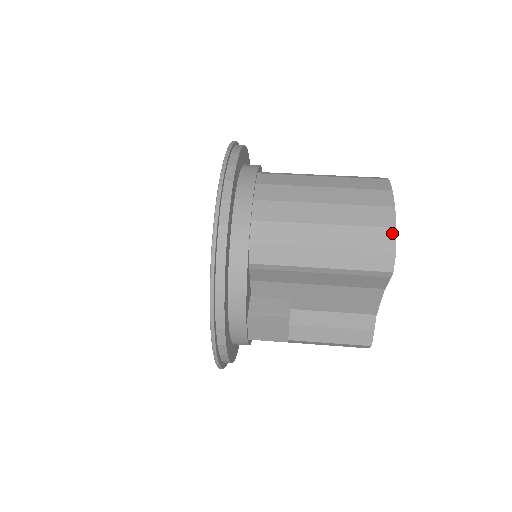
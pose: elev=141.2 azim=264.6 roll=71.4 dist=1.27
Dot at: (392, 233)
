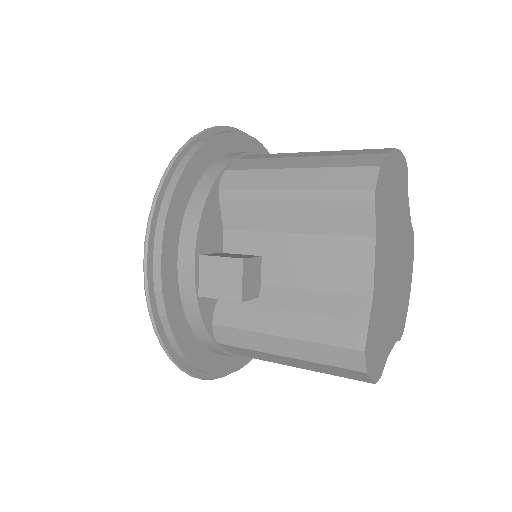
Dot at: (380, 156)
